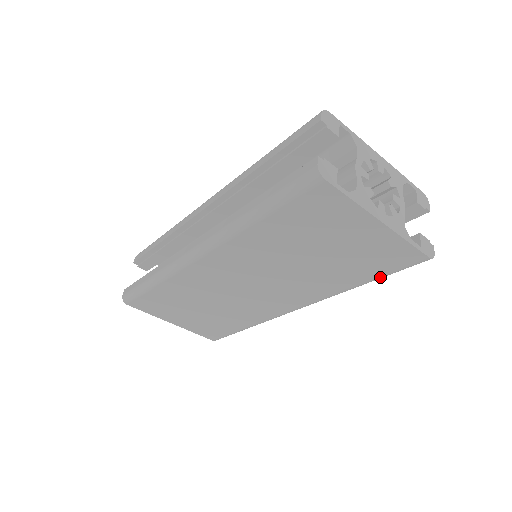
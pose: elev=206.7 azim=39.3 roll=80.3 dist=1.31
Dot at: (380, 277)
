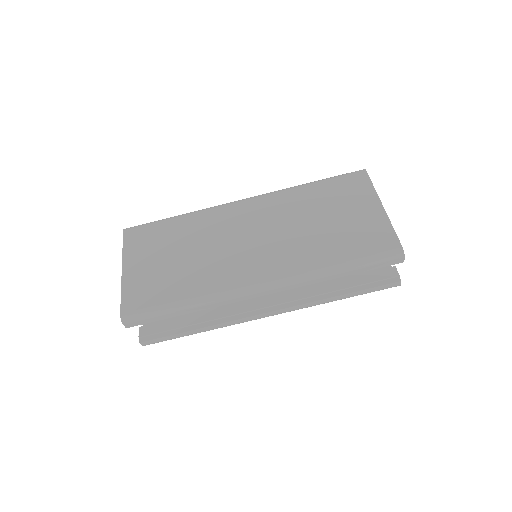
Dot at: (357, 259)
